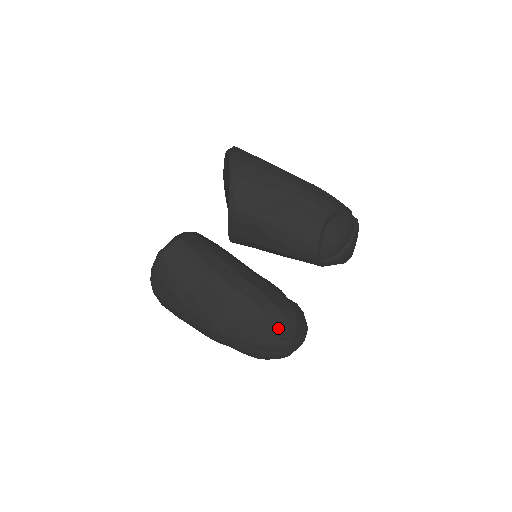
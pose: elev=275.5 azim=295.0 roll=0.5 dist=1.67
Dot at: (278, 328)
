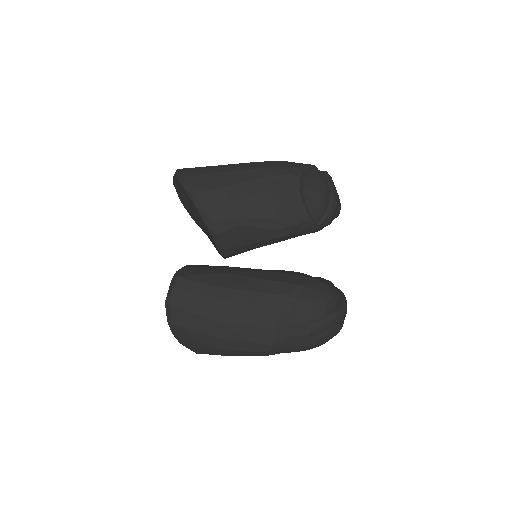
Dot at: (317, 306)
